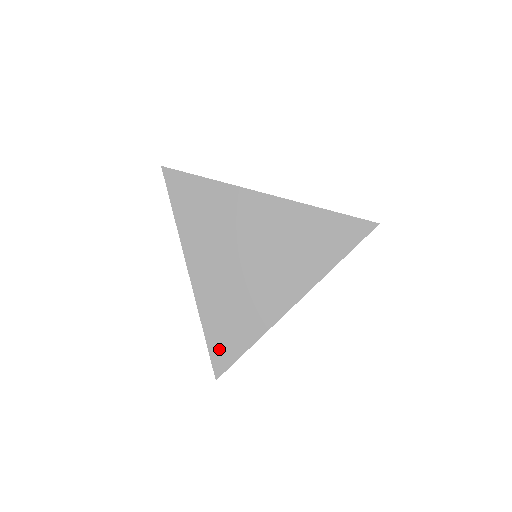
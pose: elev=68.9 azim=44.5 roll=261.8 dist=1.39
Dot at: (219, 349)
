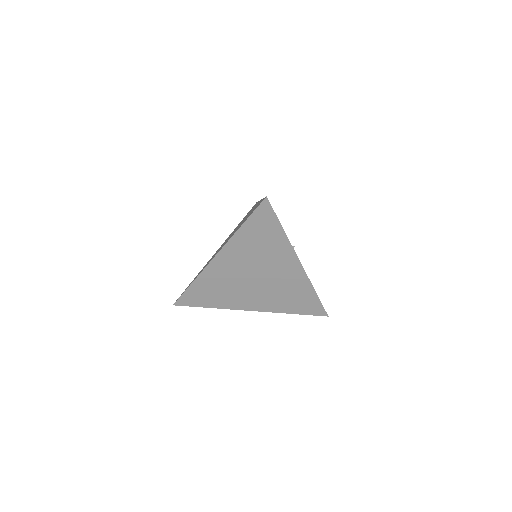
Dot at: (190, 296)
